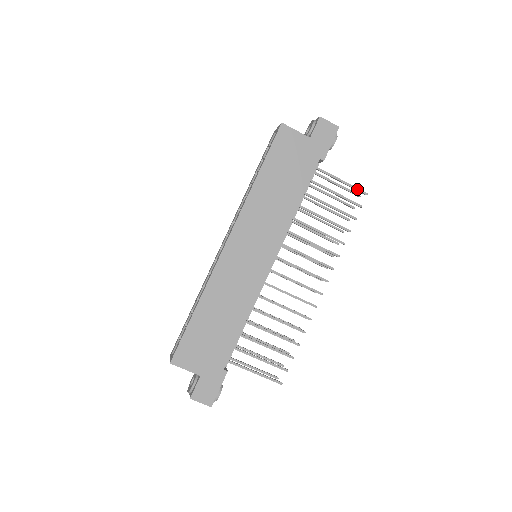
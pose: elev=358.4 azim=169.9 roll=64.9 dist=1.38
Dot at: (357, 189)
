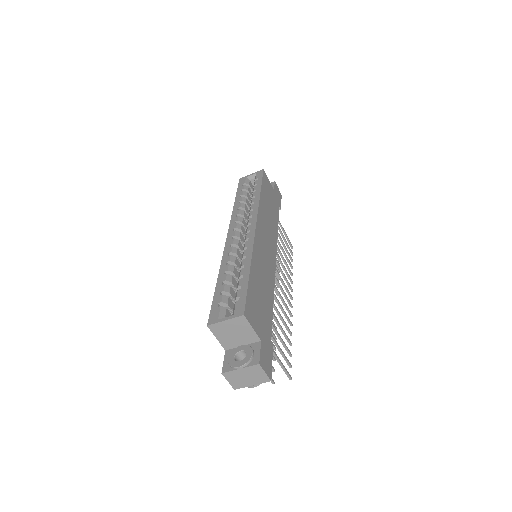
Dot at: occluded
